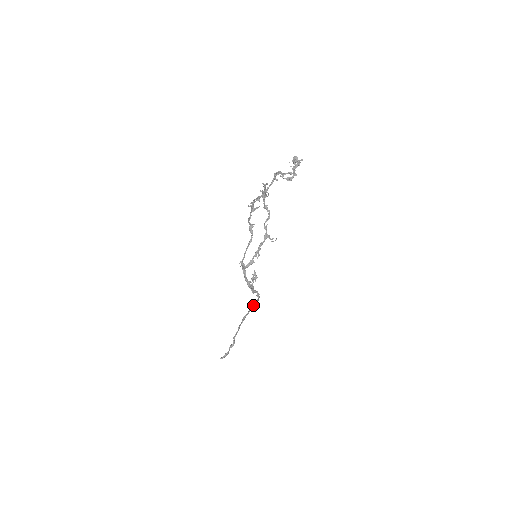
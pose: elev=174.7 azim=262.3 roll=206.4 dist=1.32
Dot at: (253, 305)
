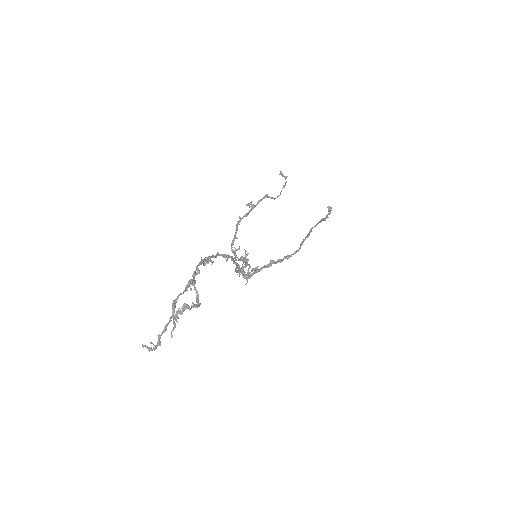
Dot at: (302, 243)
